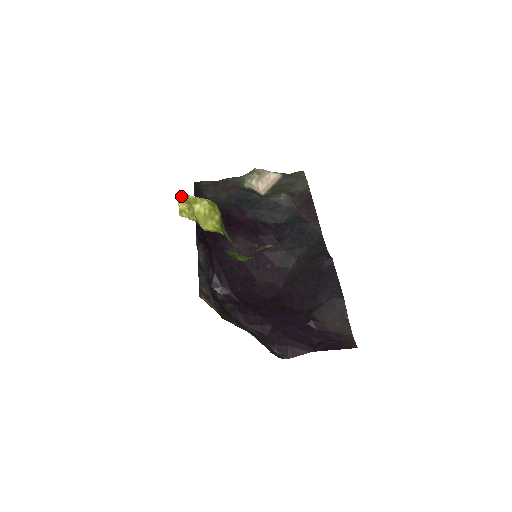
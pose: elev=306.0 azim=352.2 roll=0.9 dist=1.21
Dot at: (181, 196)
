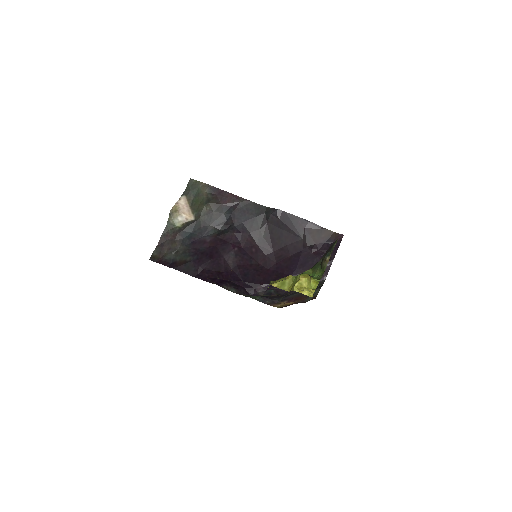
Dot at: (295, 290)
